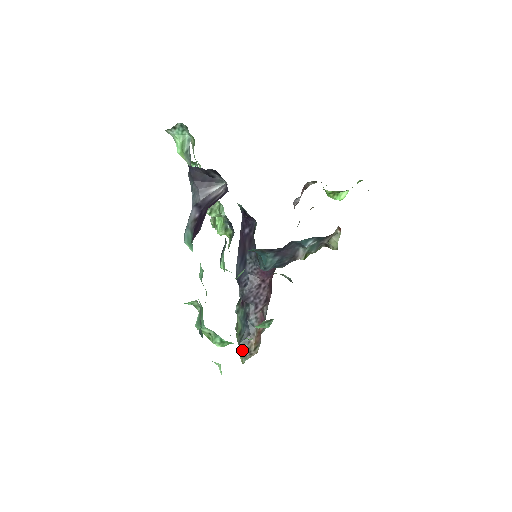
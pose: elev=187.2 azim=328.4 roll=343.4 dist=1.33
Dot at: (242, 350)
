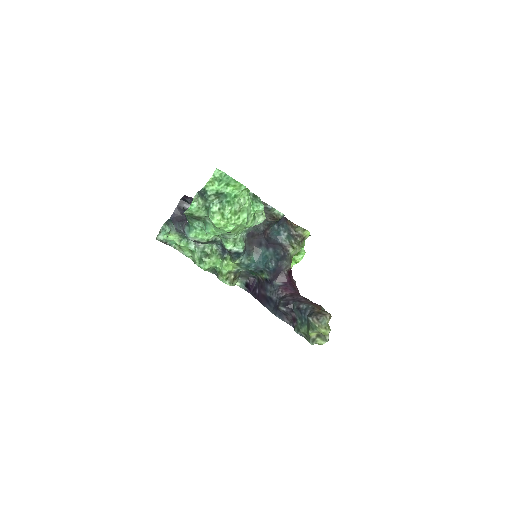
Dot at: (313, 317)
